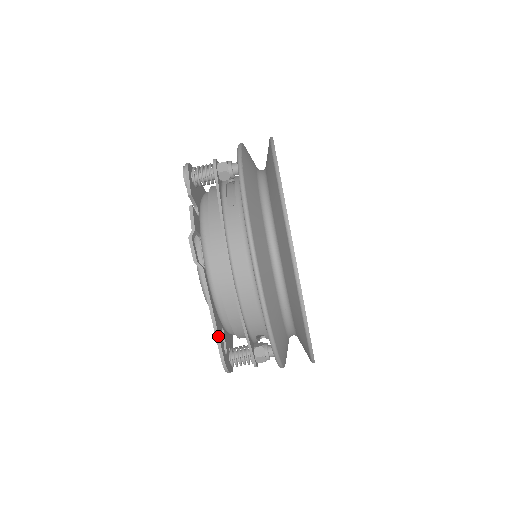
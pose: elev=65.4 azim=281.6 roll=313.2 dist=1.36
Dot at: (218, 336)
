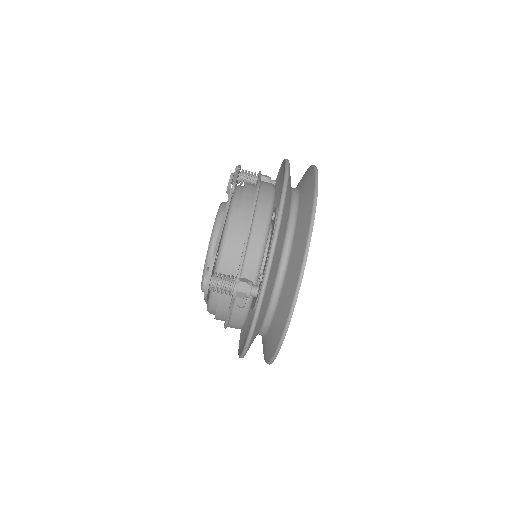
Dot at: (221, 235)
